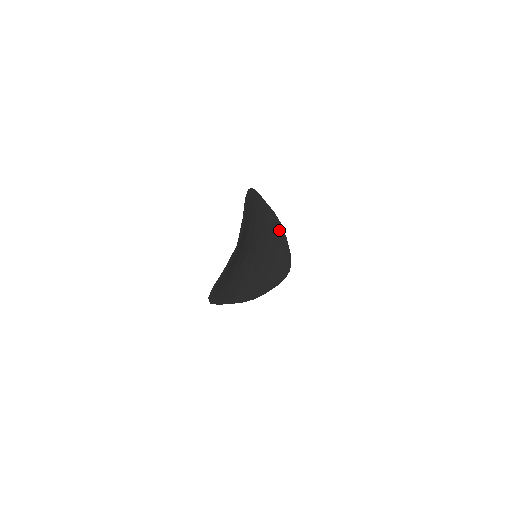
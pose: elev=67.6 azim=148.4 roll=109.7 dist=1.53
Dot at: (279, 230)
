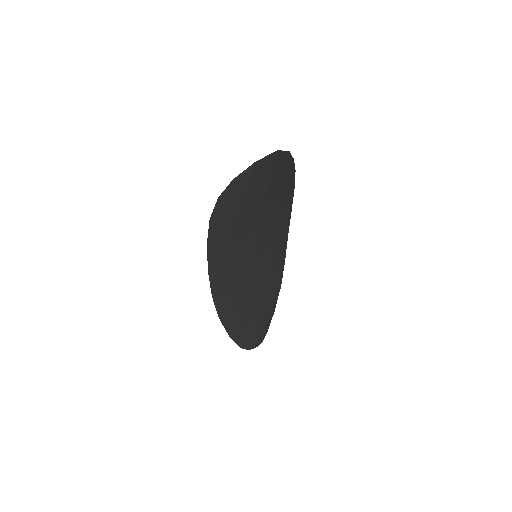
Dot at: (277, 285)
